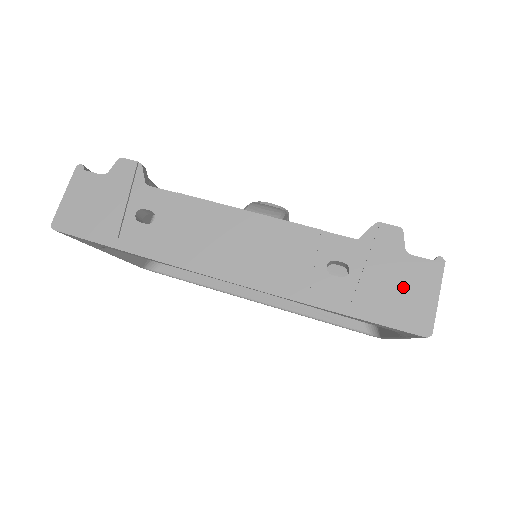
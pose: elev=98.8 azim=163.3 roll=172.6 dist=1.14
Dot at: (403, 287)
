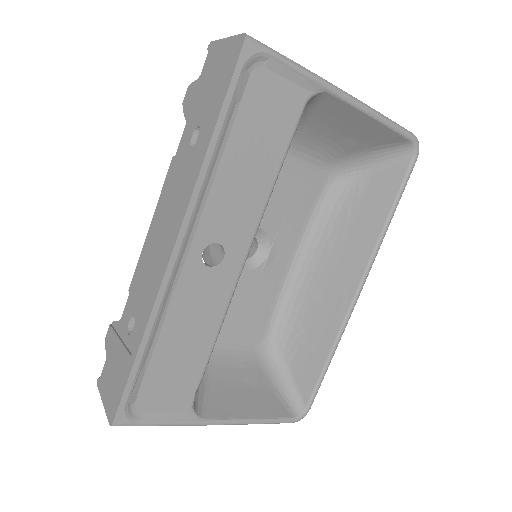
Dot at: (214, 73)
